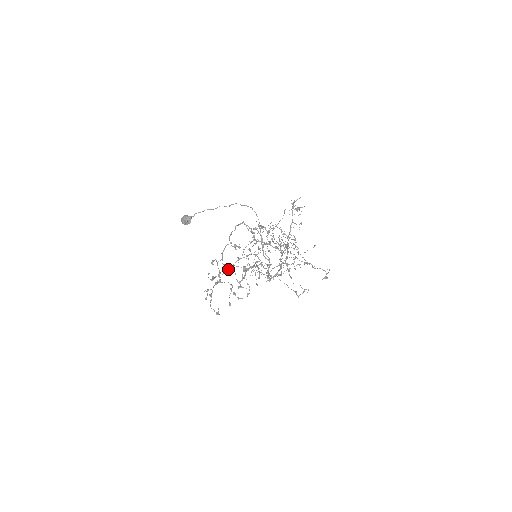
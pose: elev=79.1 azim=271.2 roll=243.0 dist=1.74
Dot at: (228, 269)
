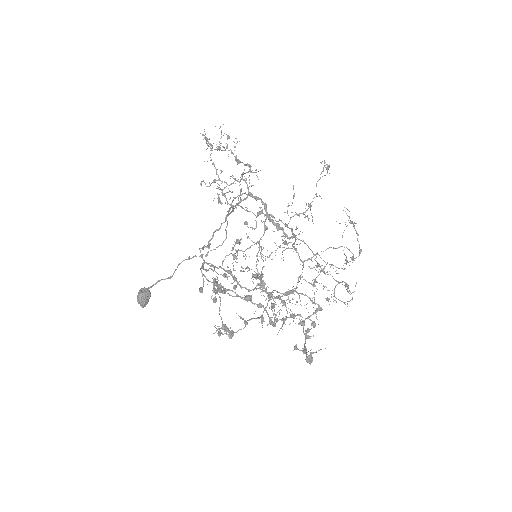
Dot at: (233, 288)
